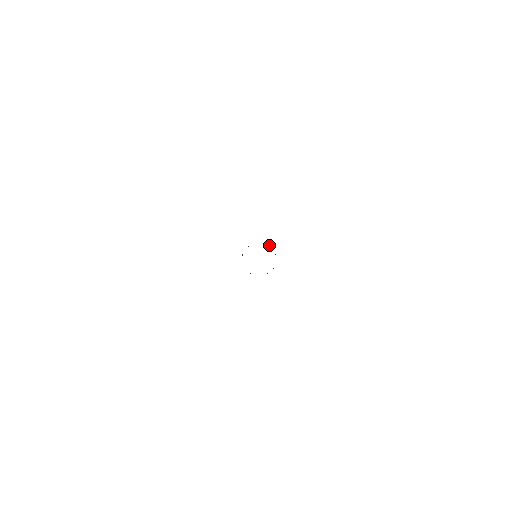
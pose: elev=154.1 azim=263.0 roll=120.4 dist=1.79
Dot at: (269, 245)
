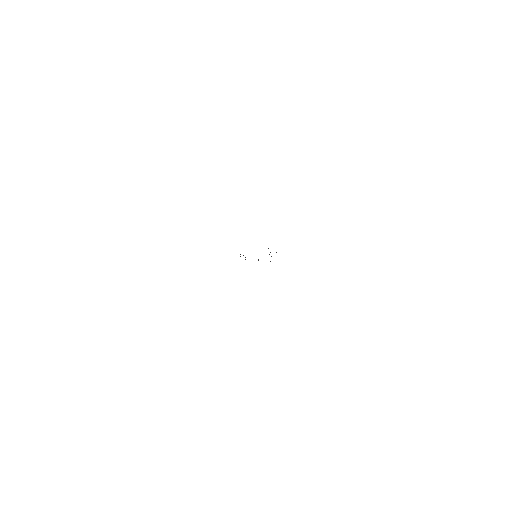
Dot at: occluded
